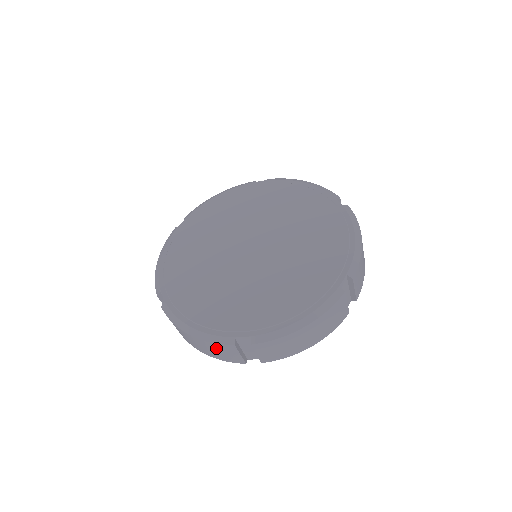
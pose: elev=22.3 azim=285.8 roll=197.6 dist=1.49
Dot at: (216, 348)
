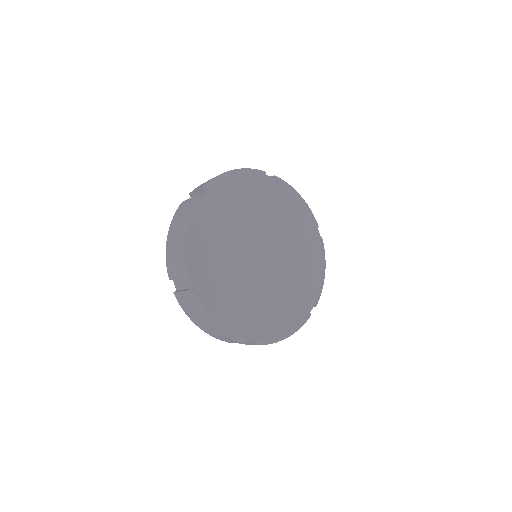
Dot at: (225, 338)
